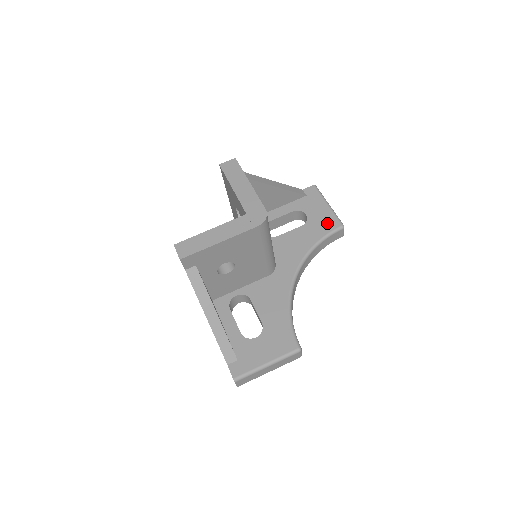
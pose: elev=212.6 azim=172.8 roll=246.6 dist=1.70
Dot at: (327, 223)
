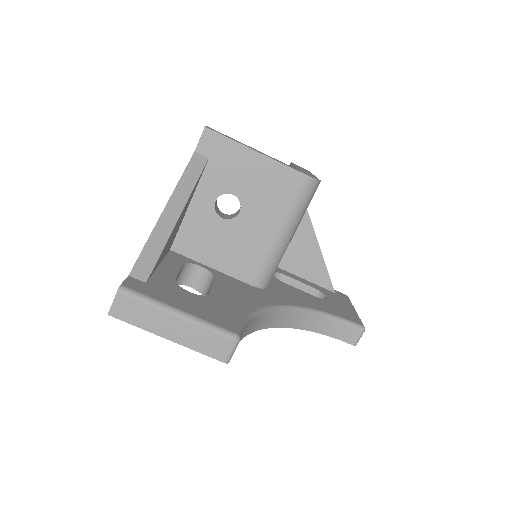
Dot at: (347, 314)
